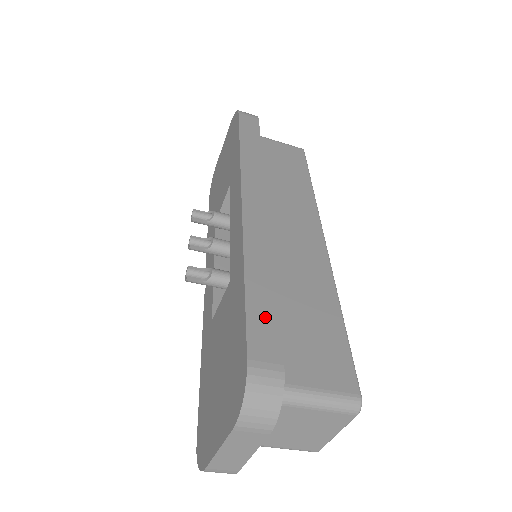
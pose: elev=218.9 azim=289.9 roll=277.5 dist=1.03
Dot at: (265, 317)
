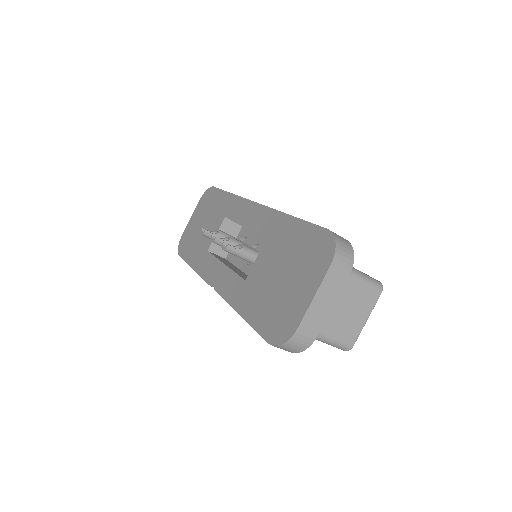
Dot at: occluded
